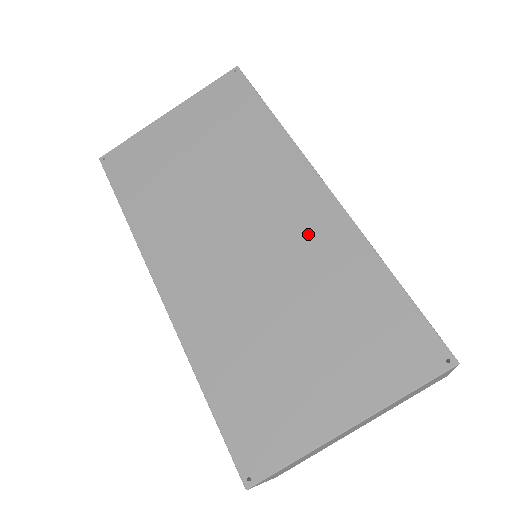
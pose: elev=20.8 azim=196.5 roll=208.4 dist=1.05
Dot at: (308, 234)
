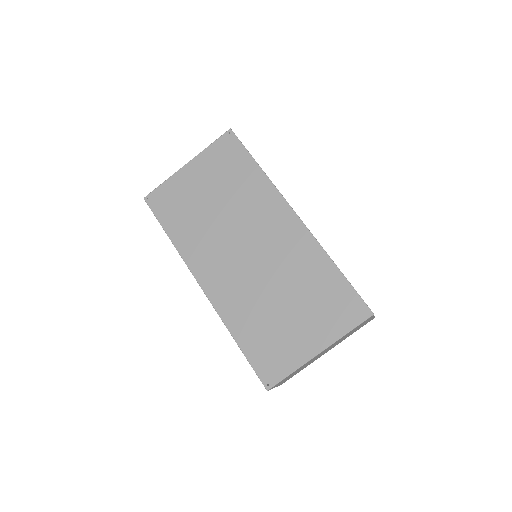
Dot at: (288, 245)
